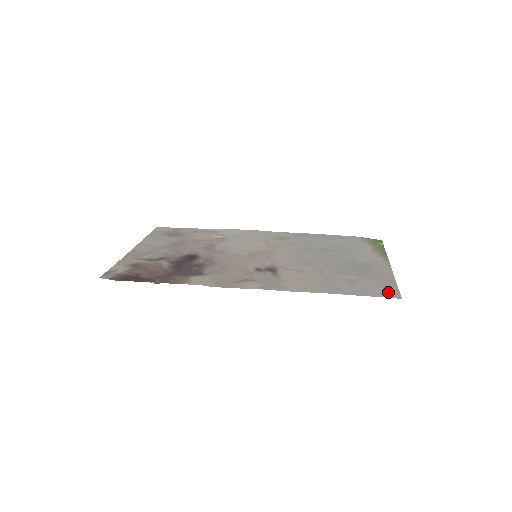
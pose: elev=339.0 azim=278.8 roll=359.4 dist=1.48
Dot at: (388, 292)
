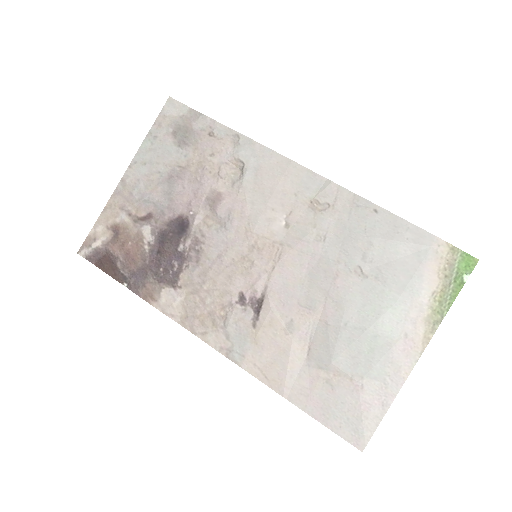
Dot at: (357, 430)
